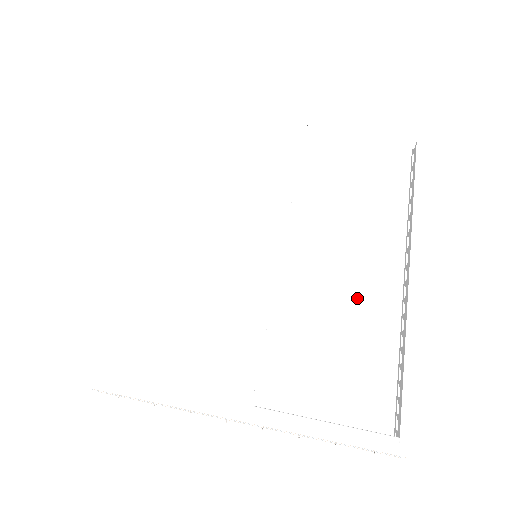
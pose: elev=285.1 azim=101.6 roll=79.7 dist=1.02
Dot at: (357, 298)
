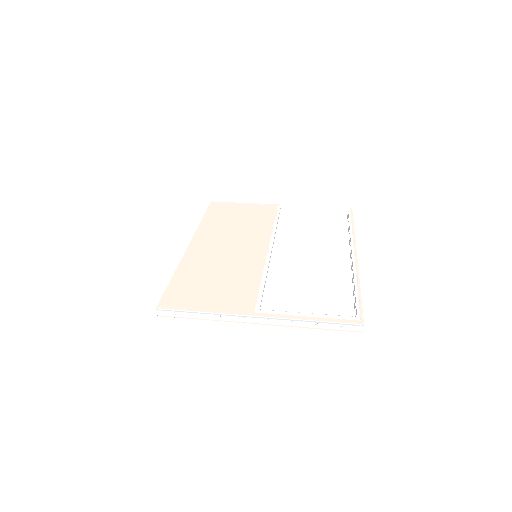
Dot at: (321, 267)
